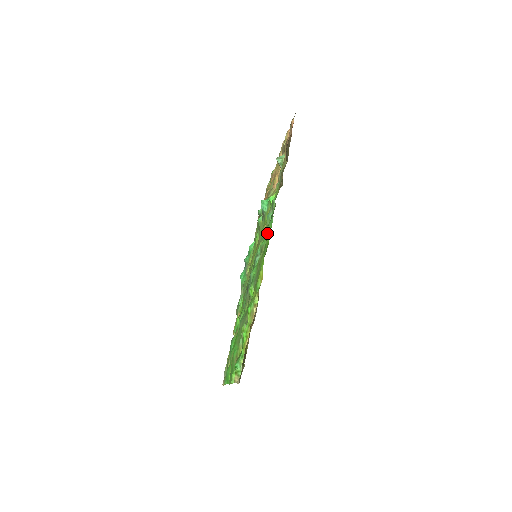
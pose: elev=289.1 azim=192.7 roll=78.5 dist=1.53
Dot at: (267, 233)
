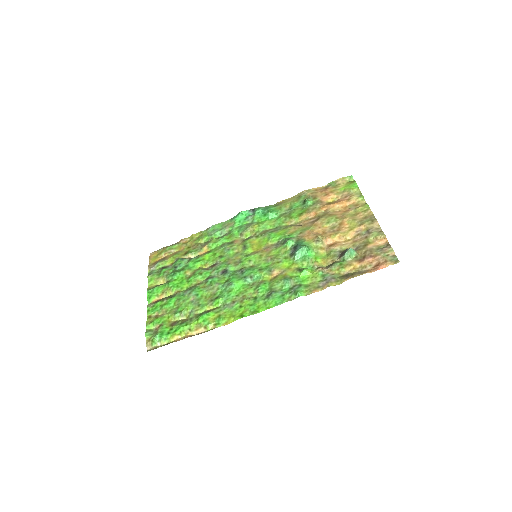
Dot at: (268, 299)
